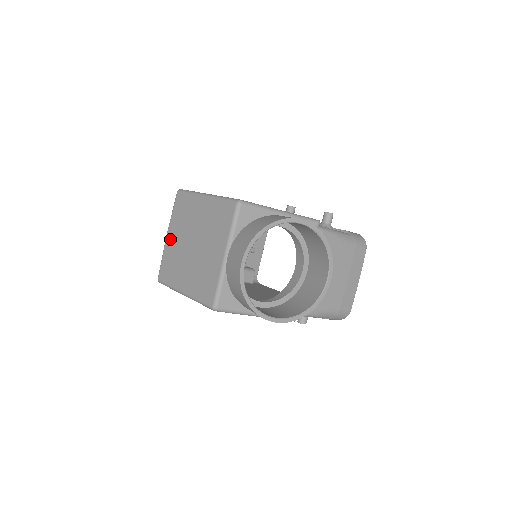
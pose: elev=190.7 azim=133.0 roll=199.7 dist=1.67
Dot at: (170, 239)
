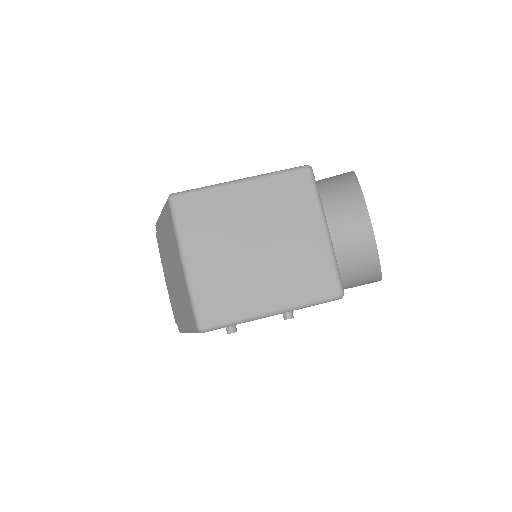
Dot at: (199, 262)
